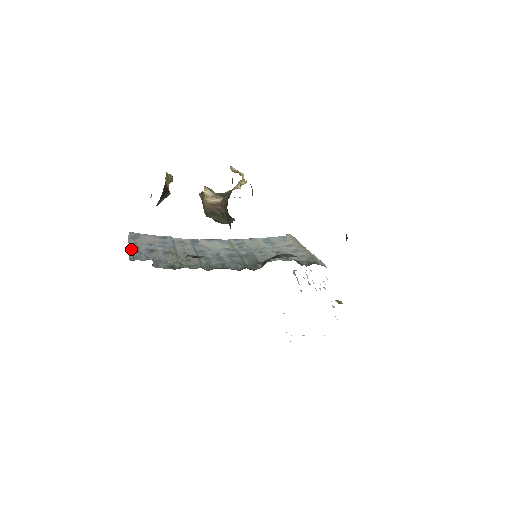
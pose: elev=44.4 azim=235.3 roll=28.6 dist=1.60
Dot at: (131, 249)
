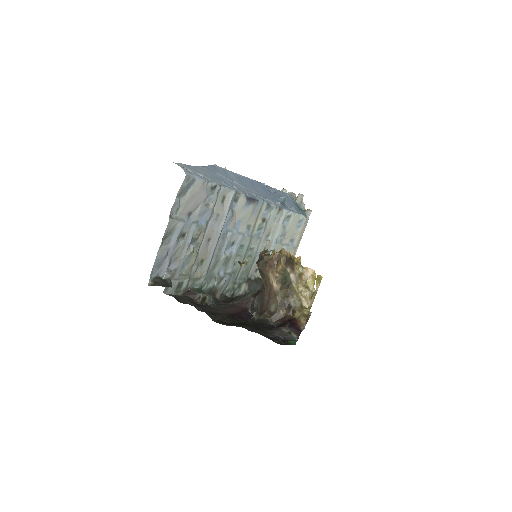
Dot at: (164, 237)
